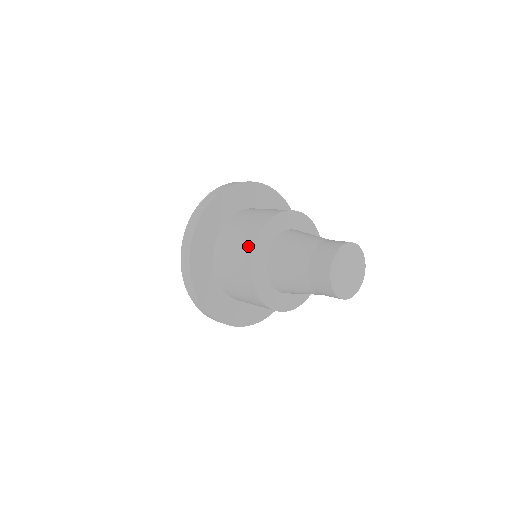
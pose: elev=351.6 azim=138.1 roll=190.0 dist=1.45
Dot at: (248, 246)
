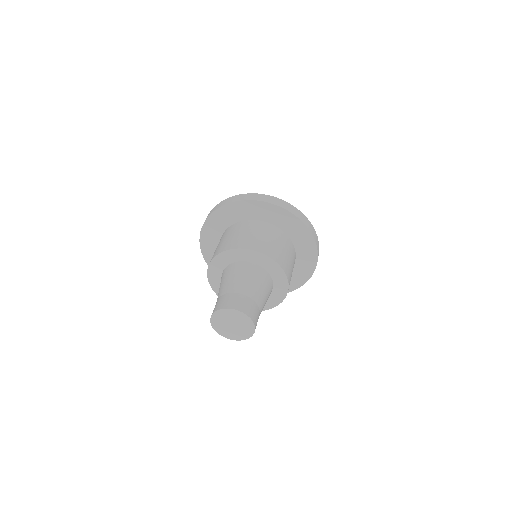
Dot at: (214, 254)
